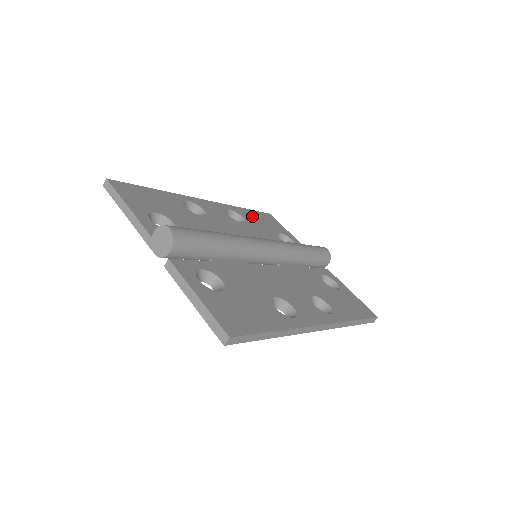
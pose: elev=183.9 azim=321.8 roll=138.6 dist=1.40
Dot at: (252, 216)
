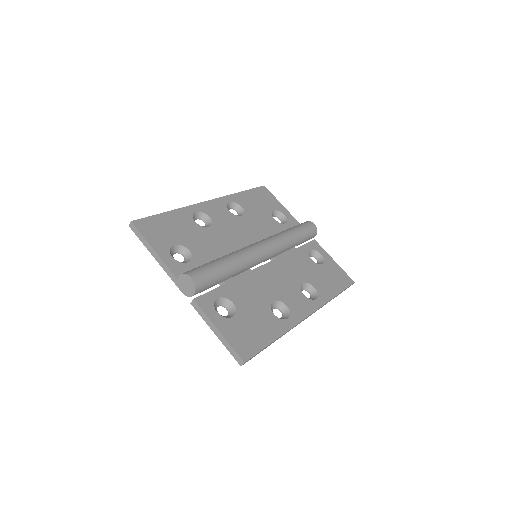
Dot at: (249, 200)
